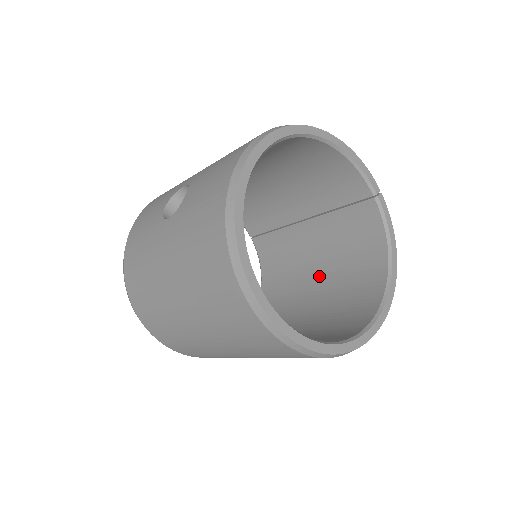
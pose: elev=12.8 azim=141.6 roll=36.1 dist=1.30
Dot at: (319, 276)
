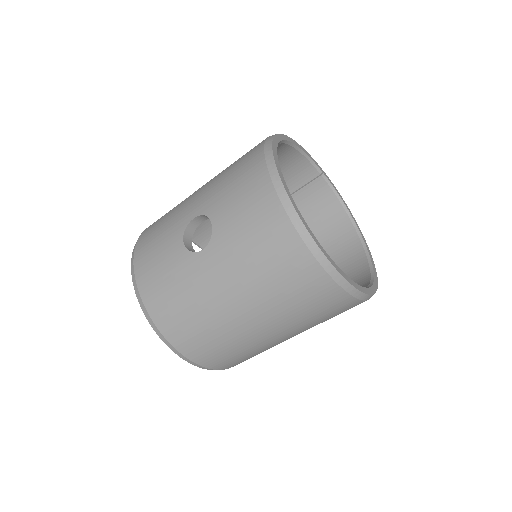
Dot at: occluded
